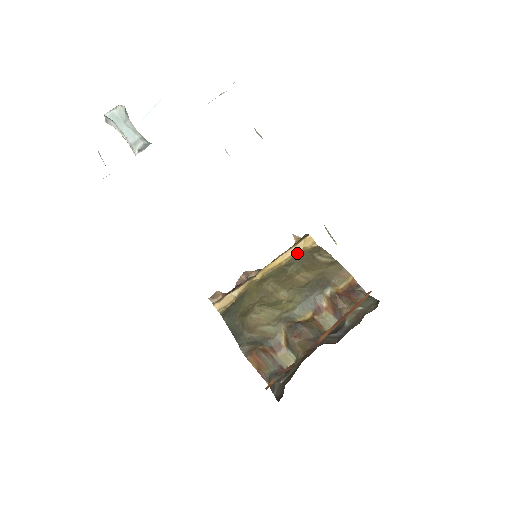
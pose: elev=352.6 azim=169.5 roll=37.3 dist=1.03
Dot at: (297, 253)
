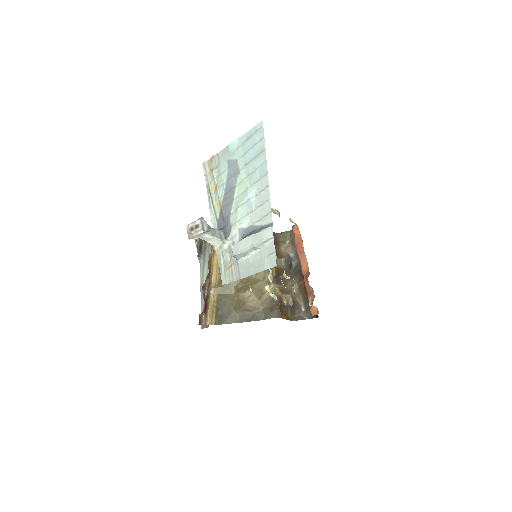
Dot at: occluded
